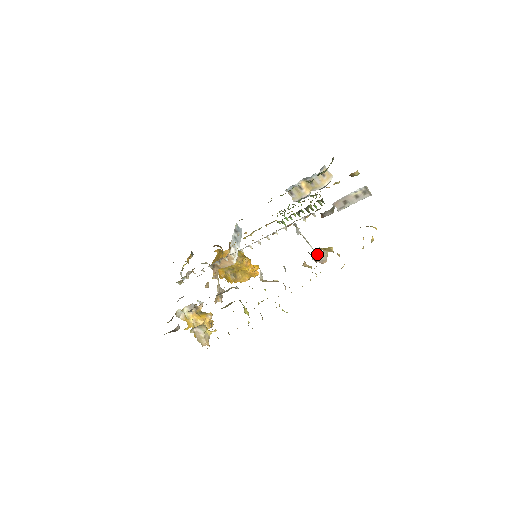
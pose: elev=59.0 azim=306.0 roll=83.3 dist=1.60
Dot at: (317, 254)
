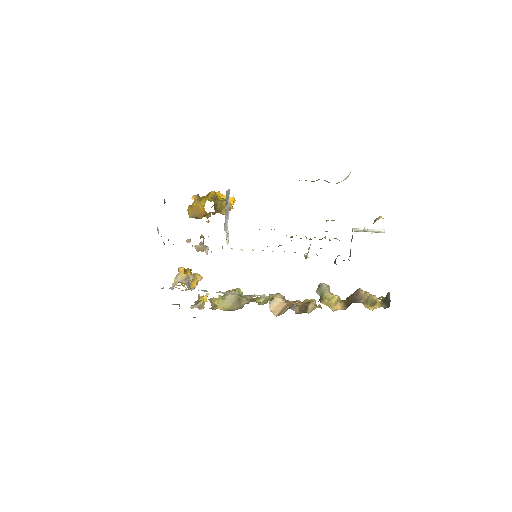
Dot at: (323, 297)
